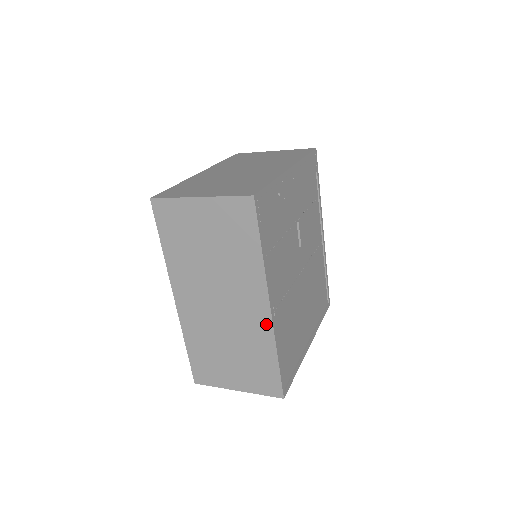
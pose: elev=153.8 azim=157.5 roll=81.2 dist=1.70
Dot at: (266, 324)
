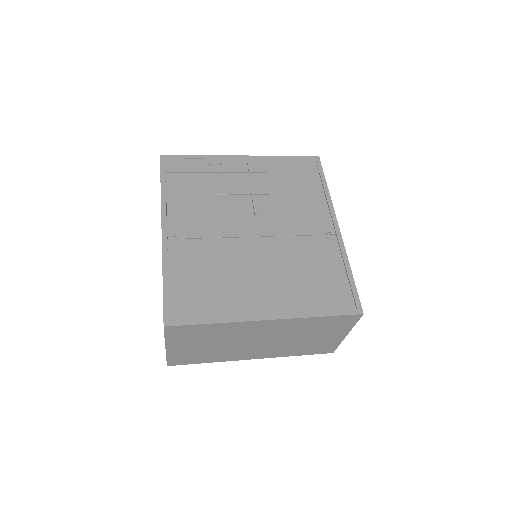
Dot at: occluded
